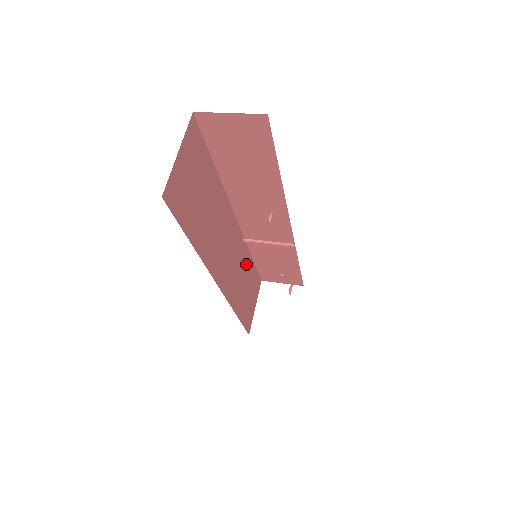
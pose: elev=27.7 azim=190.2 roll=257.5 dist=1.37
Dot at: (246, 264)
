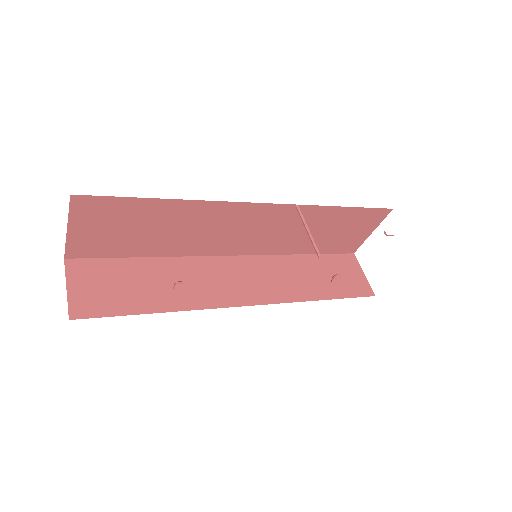
Dot at: (318, 217)
